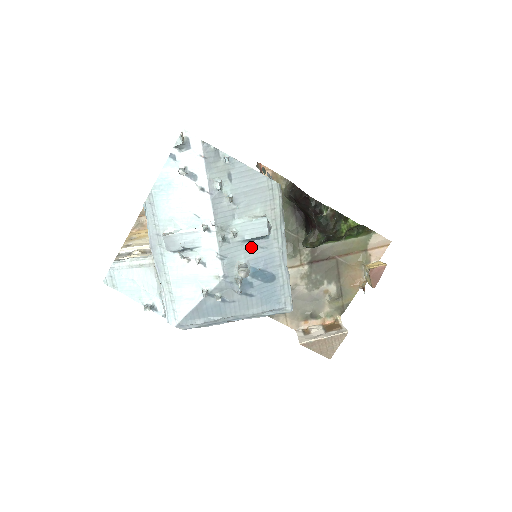
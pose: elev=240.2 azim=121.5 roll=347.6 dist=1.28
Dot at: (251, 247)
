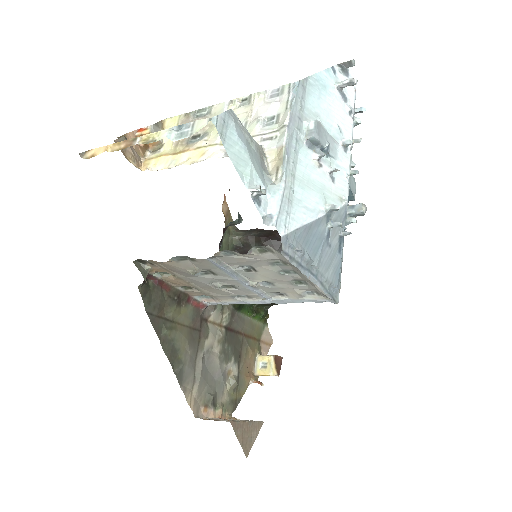
Dot at: occluded
